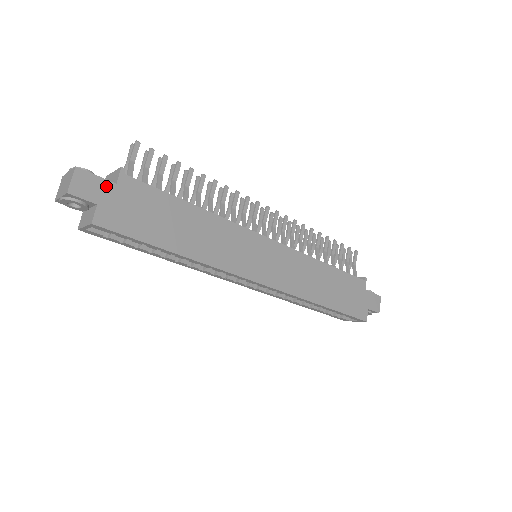
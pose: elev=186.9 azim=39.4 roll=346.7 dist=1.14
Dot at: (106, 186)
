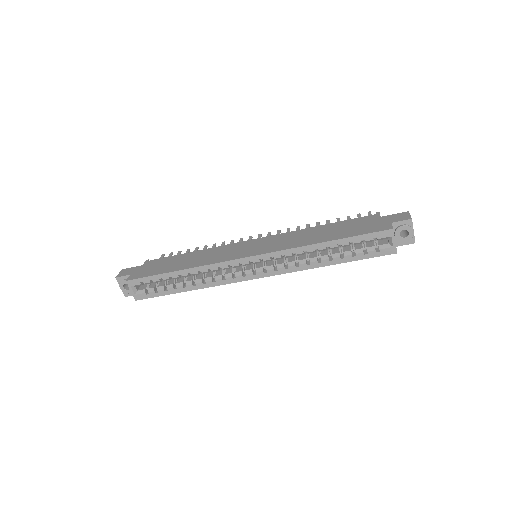
Dot at: (136, 268)
